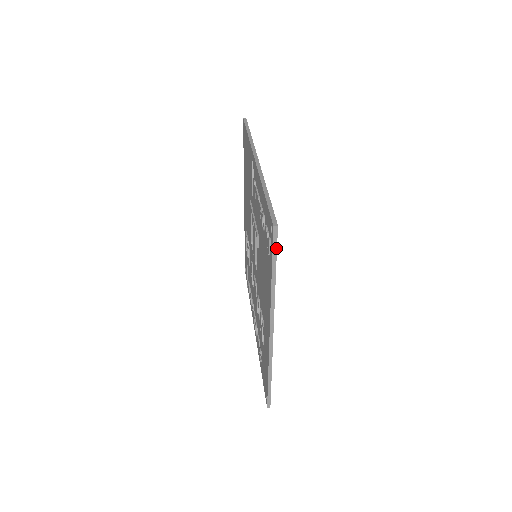
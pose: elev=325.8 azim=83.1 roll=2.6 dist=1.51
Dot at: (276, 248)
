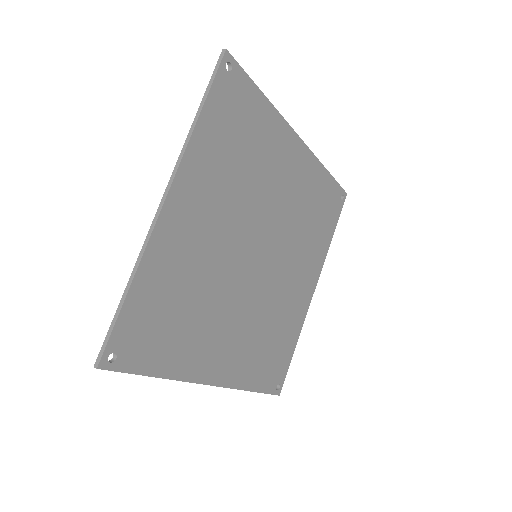
Dot at: (215, 75)
